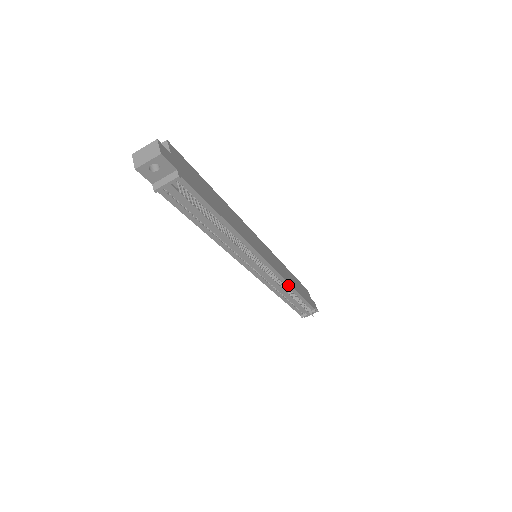
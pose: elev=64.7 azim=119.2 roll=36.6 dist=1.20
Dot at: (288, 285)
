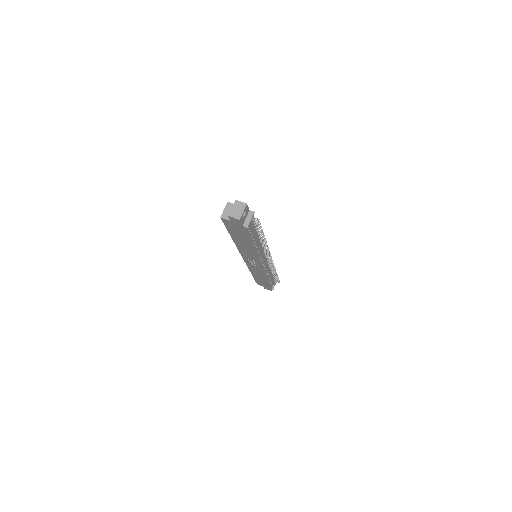
Dot at: (270, 266)
